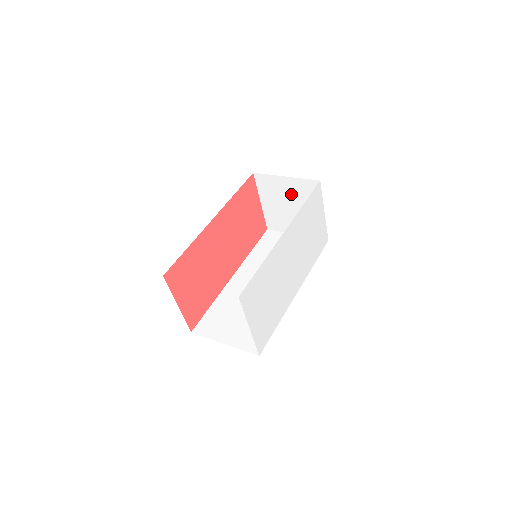
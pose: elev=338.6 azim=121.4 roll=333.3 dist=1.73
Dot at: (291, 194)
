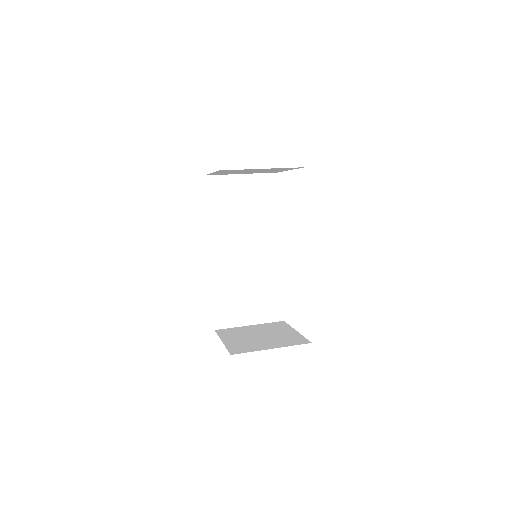
Dot at: (259, 170)
